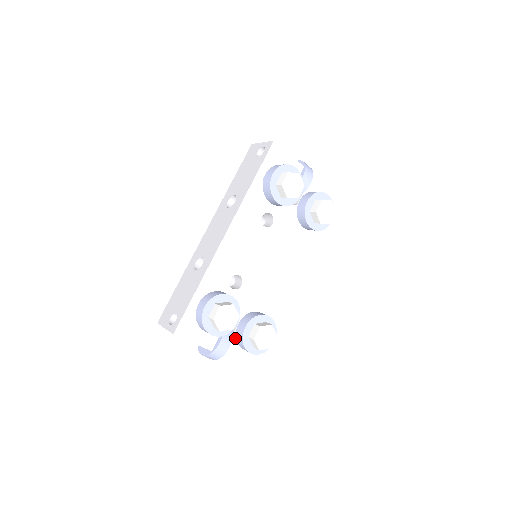
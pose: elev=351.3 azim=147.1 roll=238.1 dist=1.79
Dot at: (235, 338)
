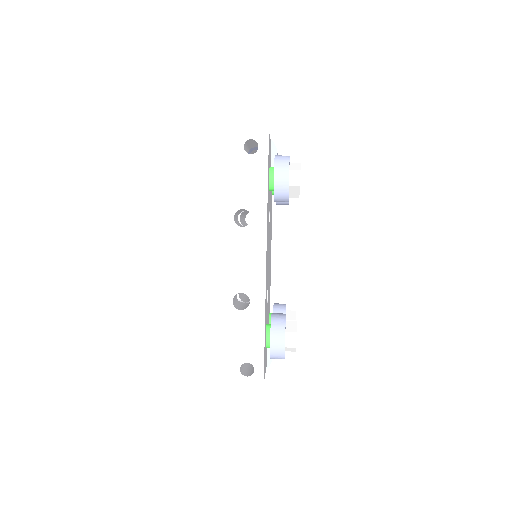
Dot at: occluded
